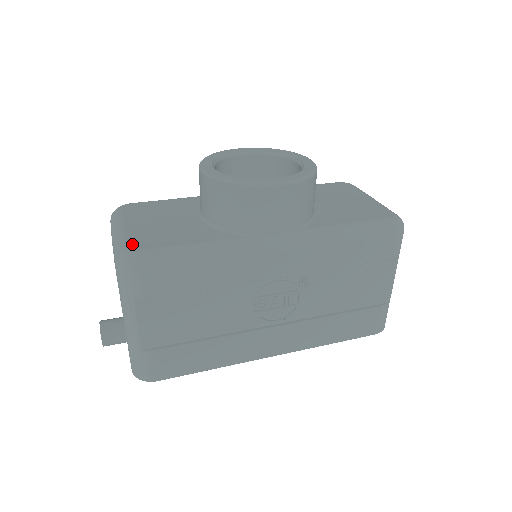
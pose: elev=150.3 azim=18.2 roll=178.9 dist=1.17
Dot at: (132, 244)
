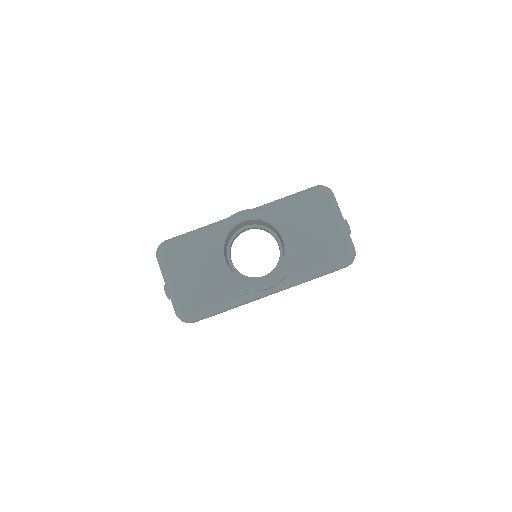
Dot at: (183, 307)
